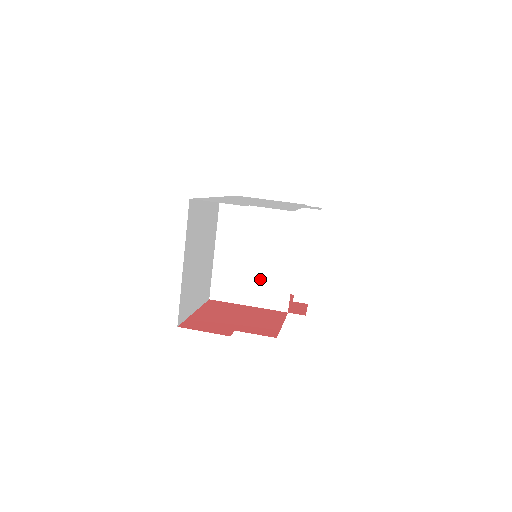
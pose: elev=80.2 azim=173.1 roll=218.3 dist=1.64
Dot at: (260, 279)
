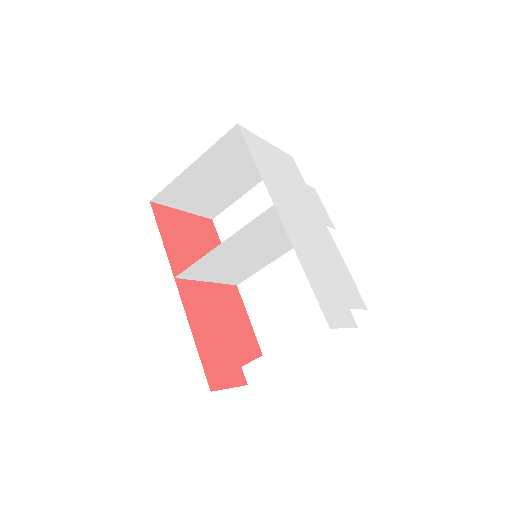
Dot at: (239, 266)
